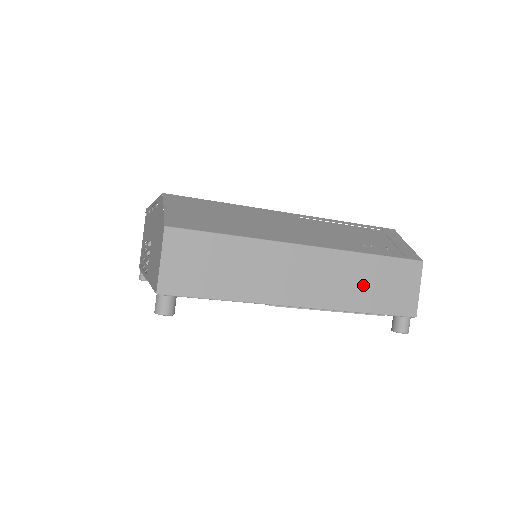
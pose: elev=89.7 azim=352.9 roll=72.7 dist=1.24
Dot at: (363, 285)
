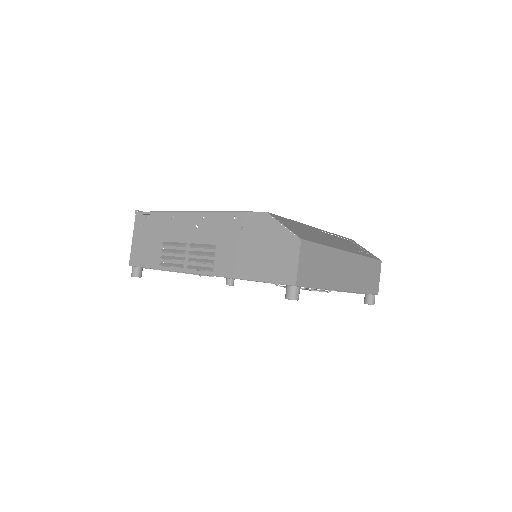
Dot at: (364, 276)
